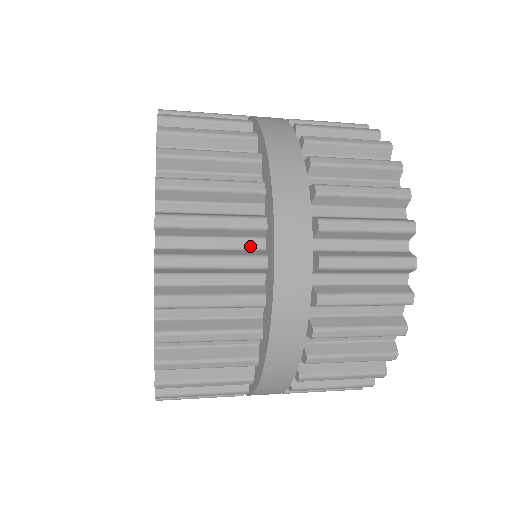
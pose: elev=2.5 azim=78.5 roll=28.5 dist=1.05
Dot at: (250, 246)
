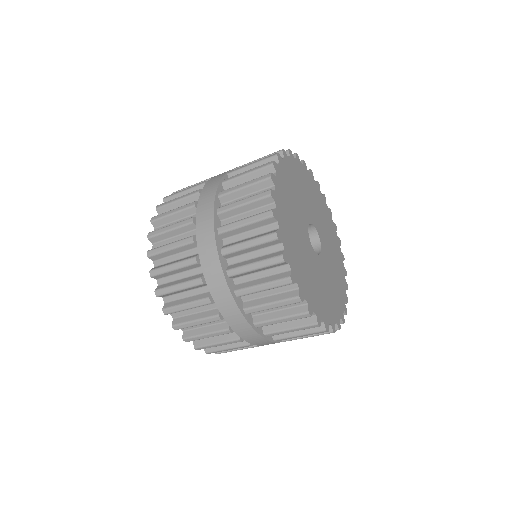
Dot at: occluded
